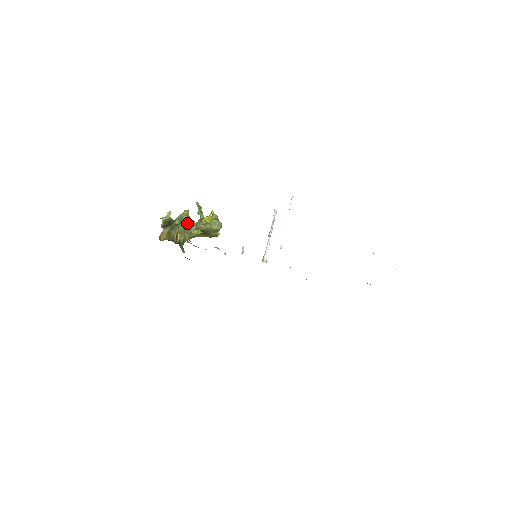
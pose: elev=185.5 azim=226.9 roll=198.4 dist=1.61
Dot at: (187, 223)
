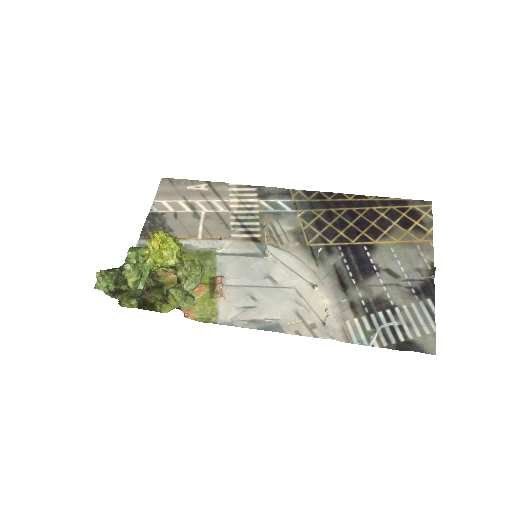
Dot at: (146, 280)
